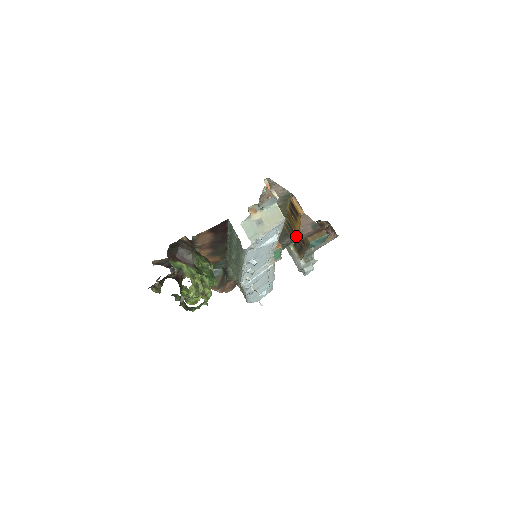
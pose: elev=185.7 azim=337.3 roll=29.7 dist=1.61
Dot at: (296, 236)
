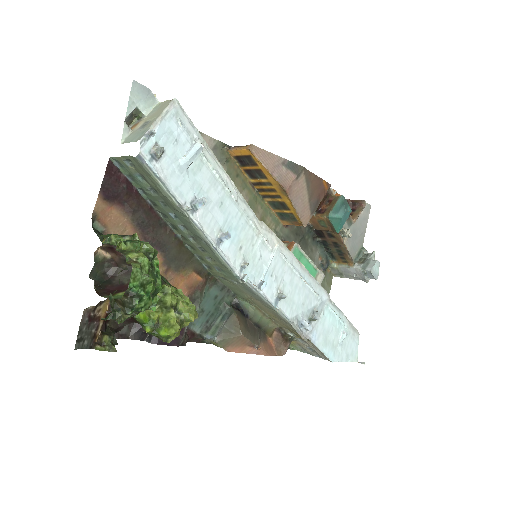
Dot at: (289, 204)
